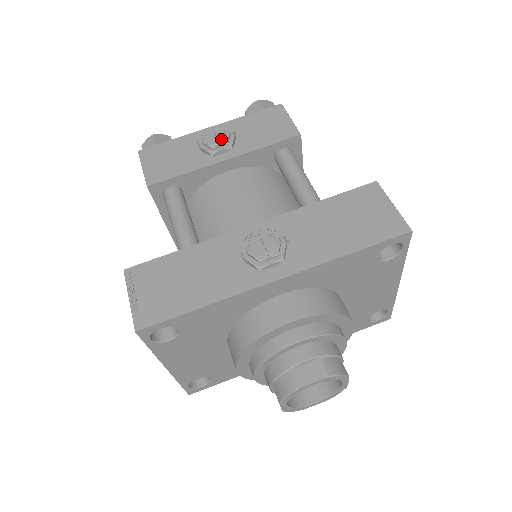
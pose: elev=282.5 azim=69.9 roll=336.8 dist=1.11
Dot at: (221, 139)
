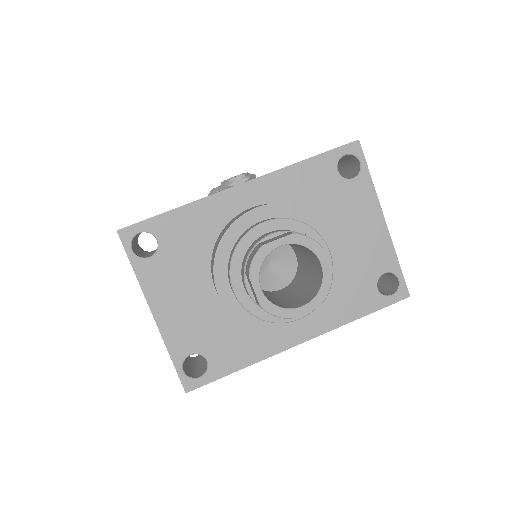
Dot at: occluded
